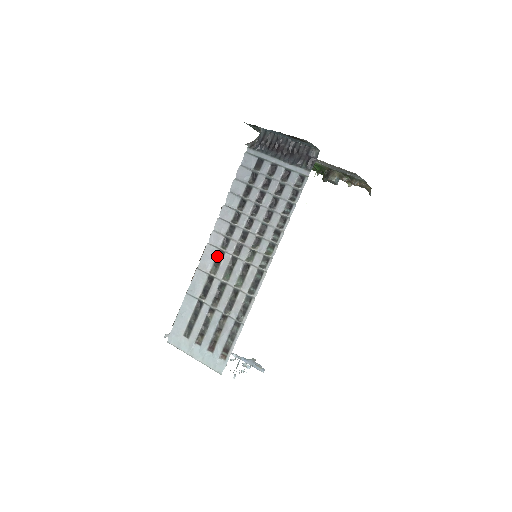
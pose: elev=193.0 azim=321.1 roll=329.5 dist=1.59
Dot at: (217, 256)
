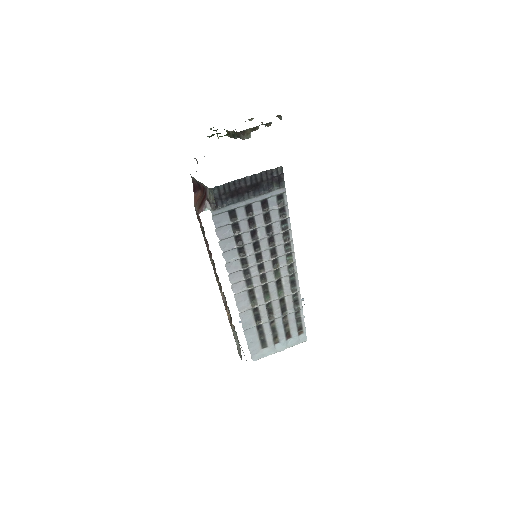
Dot at: (249, 295)
